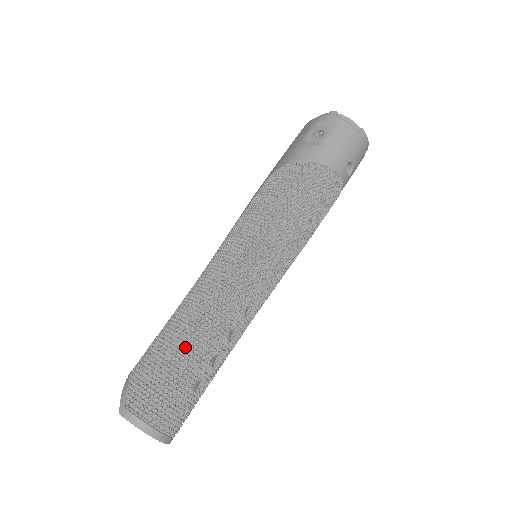
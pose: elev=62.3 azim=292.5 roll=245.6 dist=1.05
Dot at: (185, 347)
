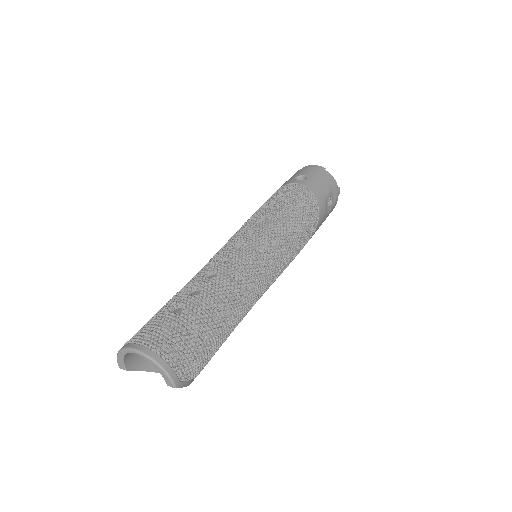
Dot at: occluded
